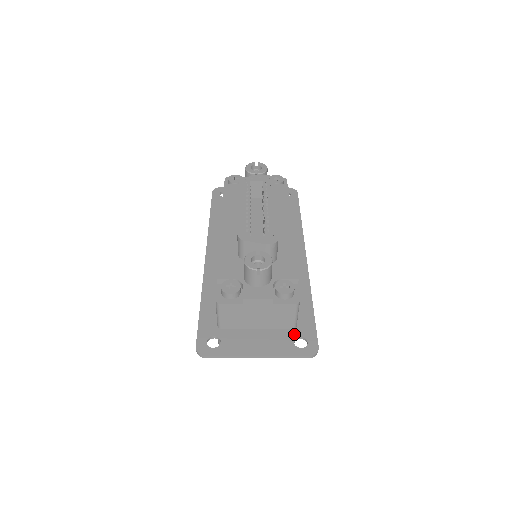
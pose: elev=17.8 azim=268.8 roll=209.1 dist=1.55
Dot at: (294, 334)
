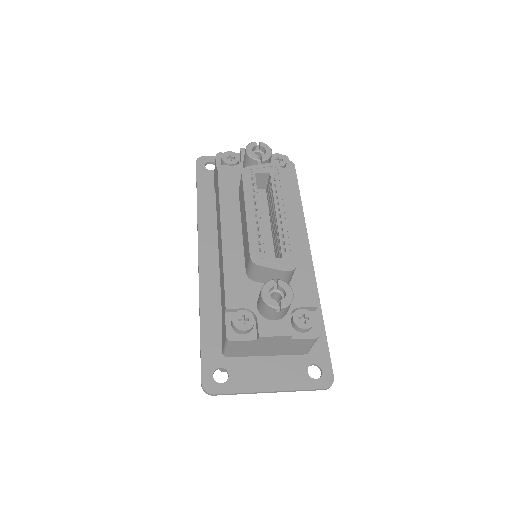
Dot at: (307, 361)
